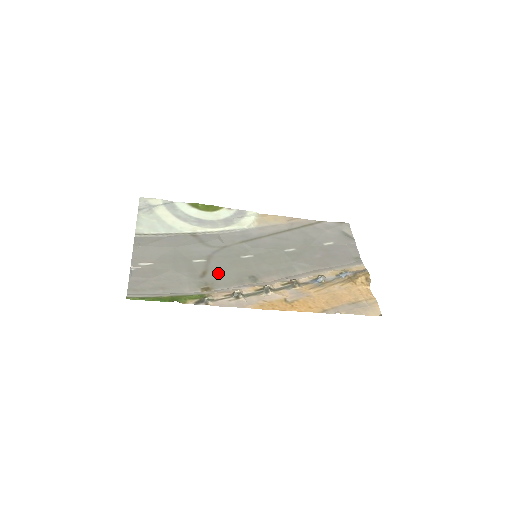
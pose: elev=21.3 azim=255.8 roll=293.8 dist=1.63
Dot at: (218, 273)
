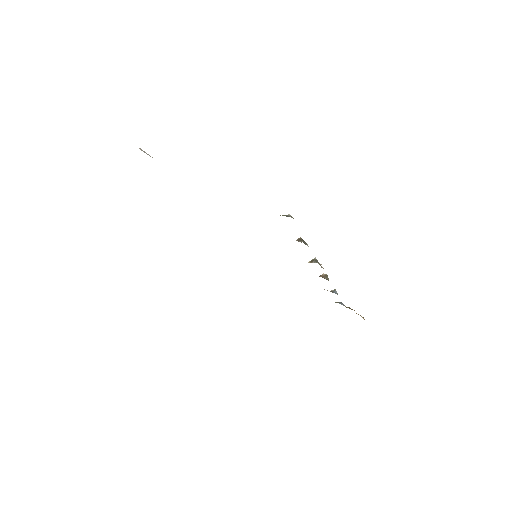
Dot at: occluded
